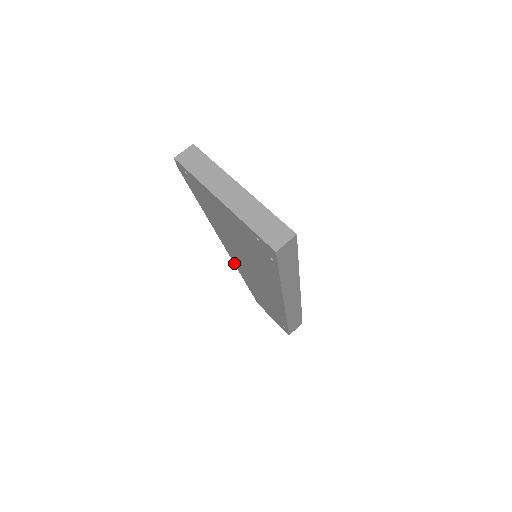
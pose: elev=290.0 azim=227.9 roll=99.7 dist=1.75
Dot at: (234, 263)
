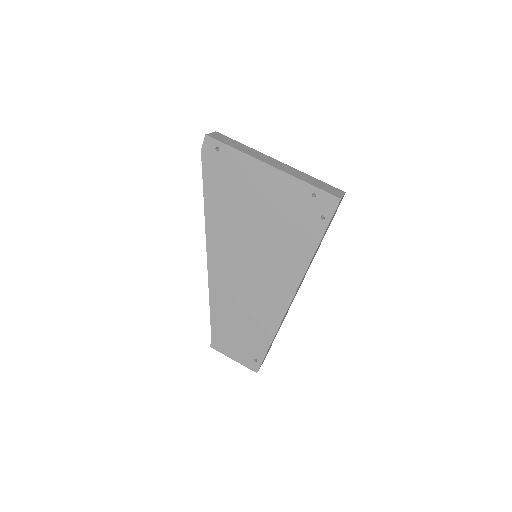
Dot at: (209, 283)
